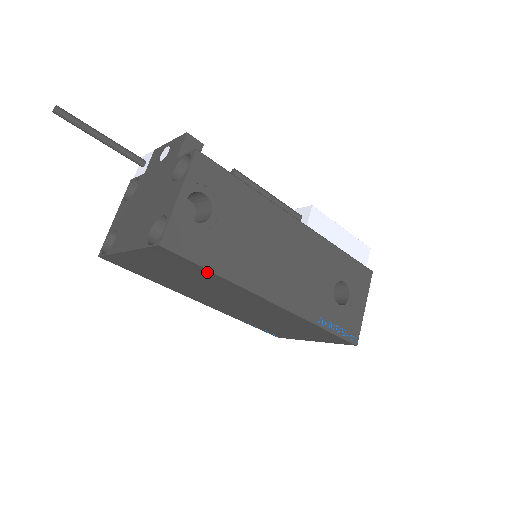
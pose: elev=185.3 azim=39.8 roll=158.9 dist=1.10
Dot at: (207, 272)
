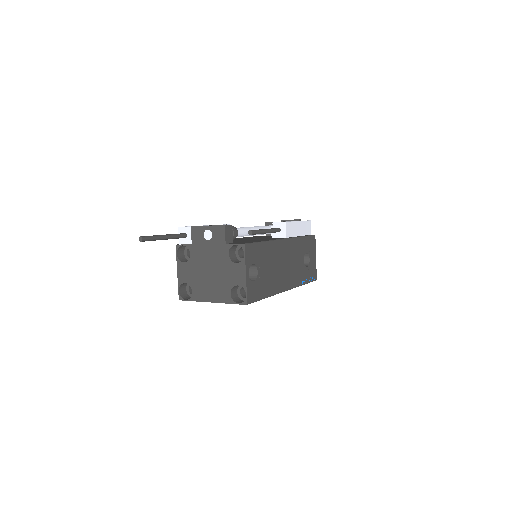
Dot at: occluded
